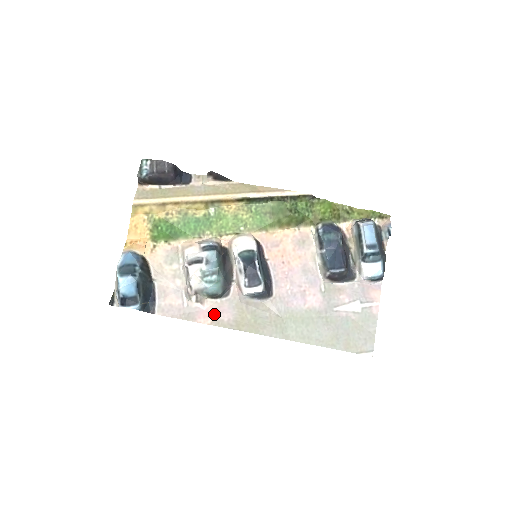
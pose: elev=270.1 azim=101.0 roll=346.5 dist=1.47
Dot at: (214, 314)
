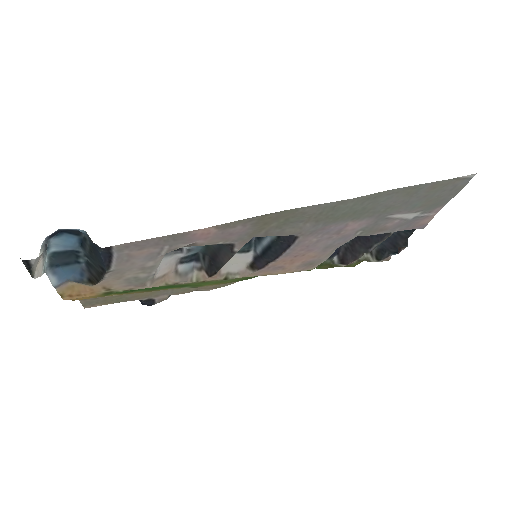
Dot at: (218, 234)
